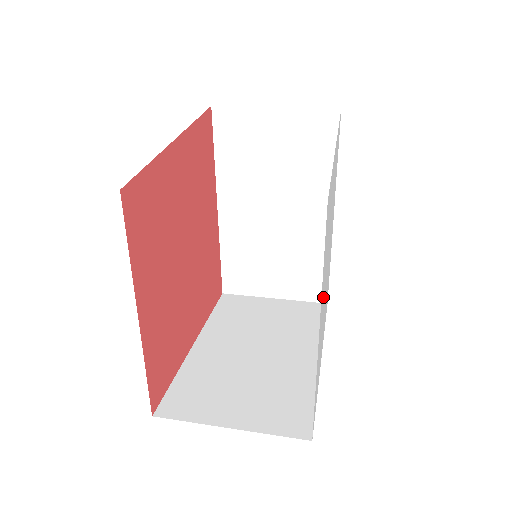
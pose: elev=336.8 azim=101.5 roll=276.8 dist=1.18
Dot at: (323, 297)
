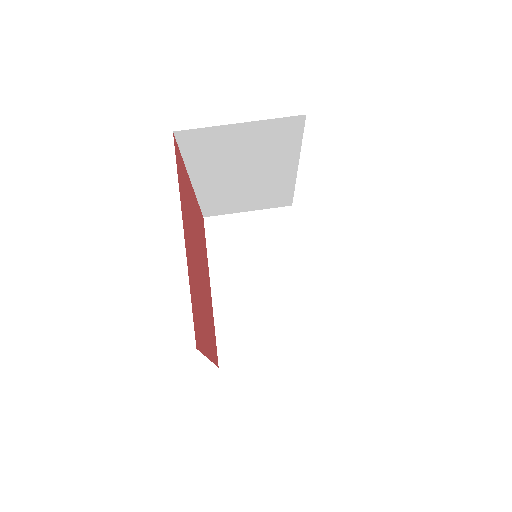
Dot at: occluded
